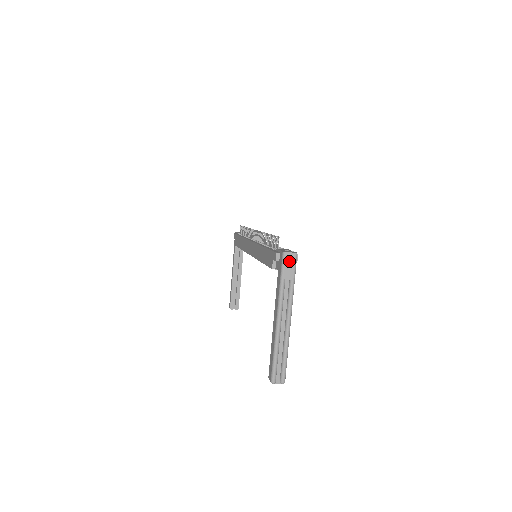
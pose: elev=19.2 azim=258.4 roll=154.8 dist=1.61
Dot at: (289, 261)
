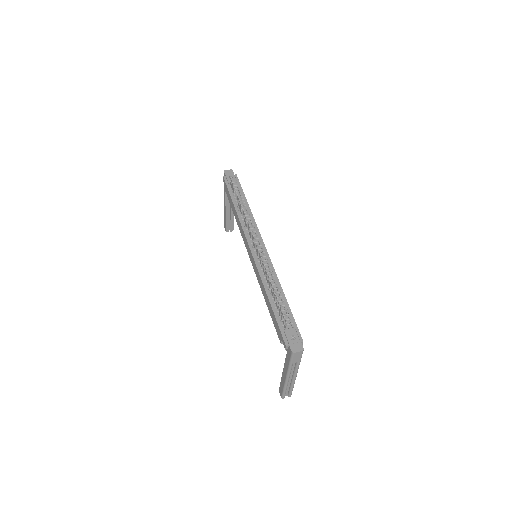
Dot at: (297, 355)
